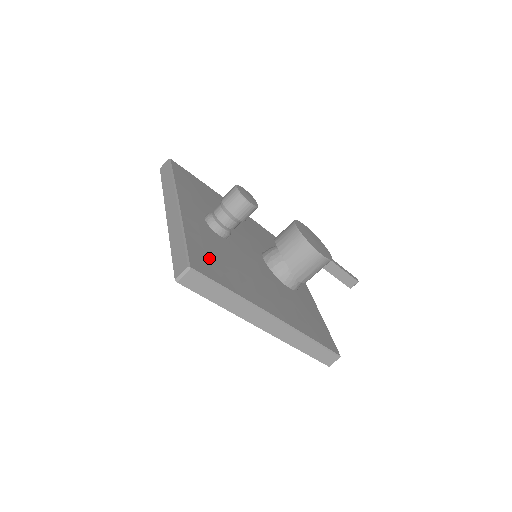
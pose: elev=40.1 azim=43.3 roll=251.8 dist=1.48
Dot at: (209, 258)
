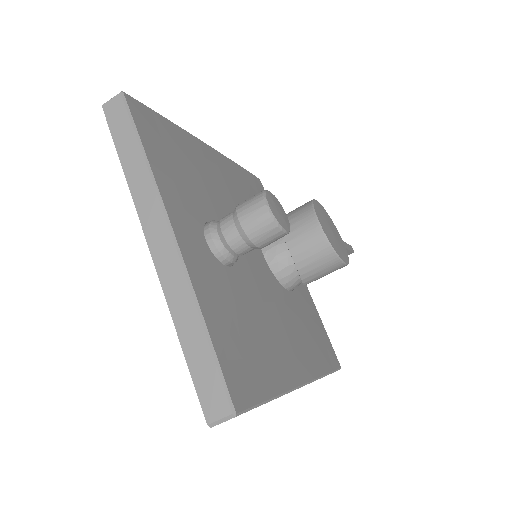
Dot at: (239, 351)
